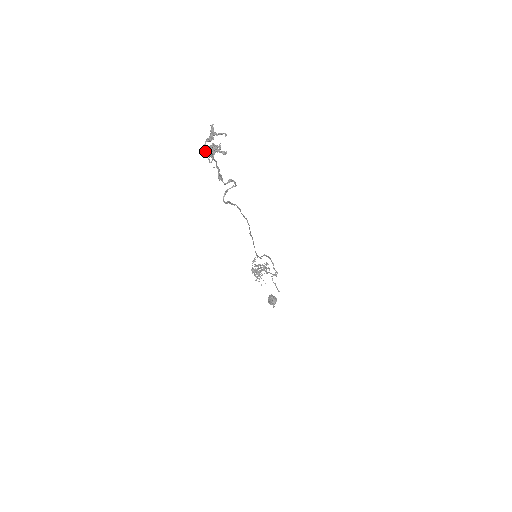
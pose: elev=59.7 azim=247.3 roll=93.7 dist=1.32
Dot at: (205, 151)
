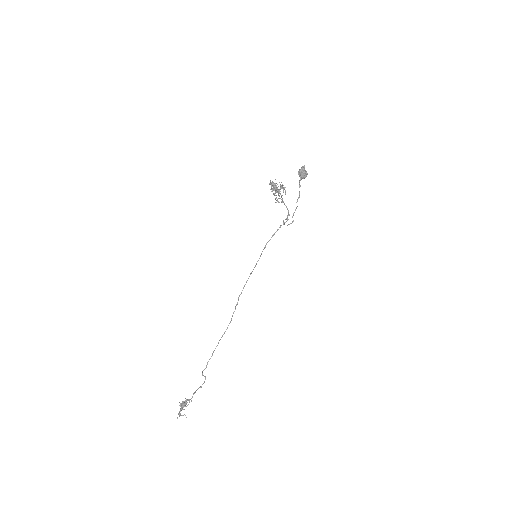
Dot at: (181, 410)
